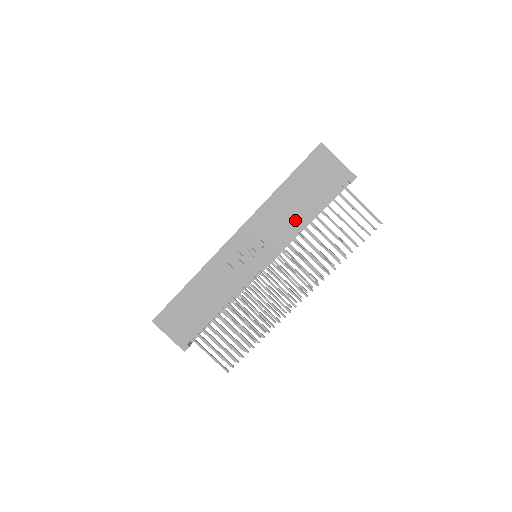
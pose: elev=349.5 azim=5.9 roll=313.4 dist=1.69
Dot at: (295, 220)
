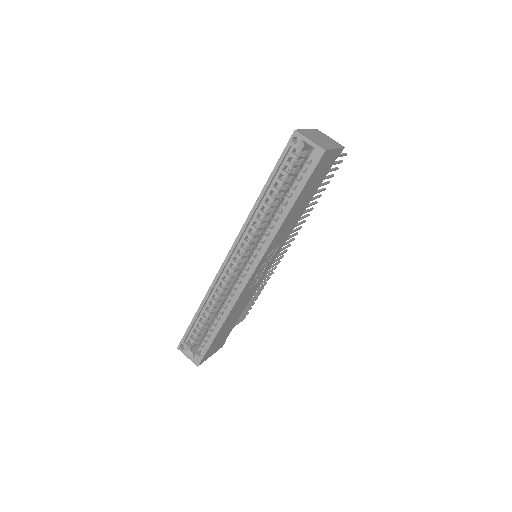
Dot at: (298, 217)
